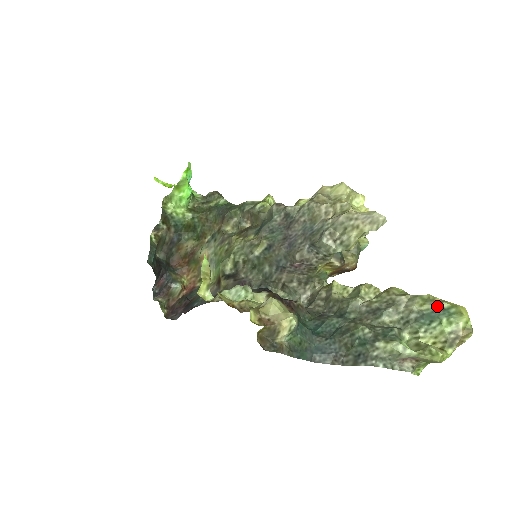
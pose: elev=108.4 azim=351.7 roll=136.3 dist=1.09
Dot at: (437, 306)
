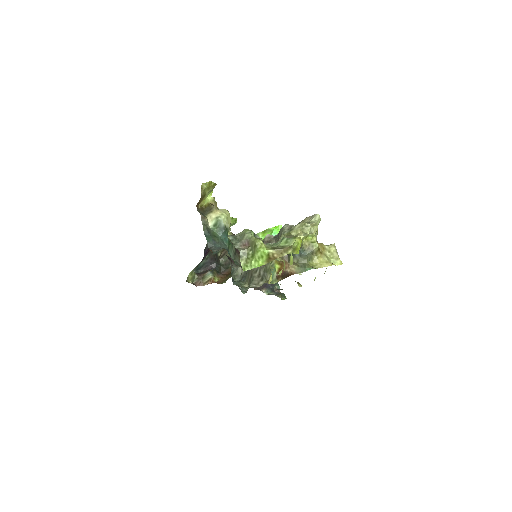
Dot at: occluded
